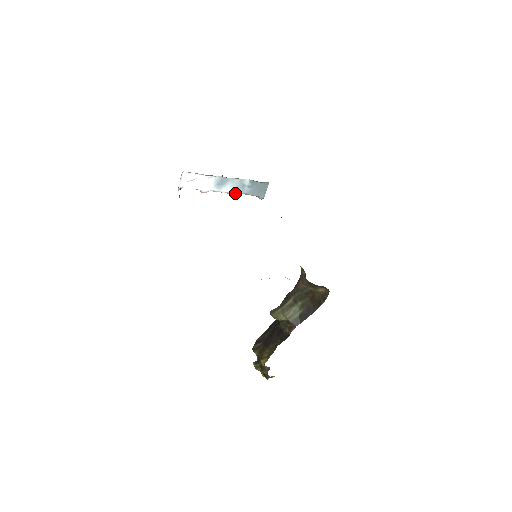
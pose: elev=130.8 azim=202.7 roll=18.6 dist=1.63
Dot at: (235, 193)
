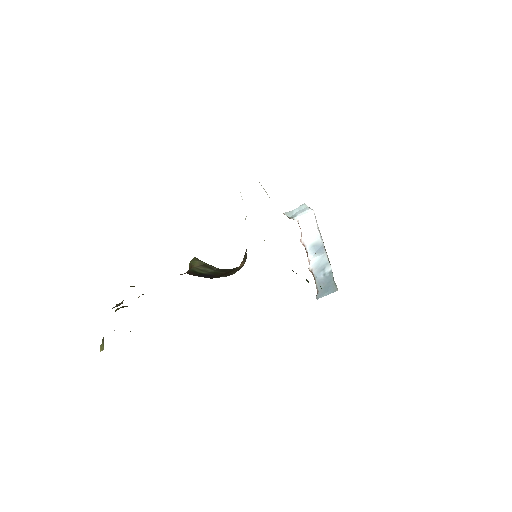
Dot at: (312, 268)
